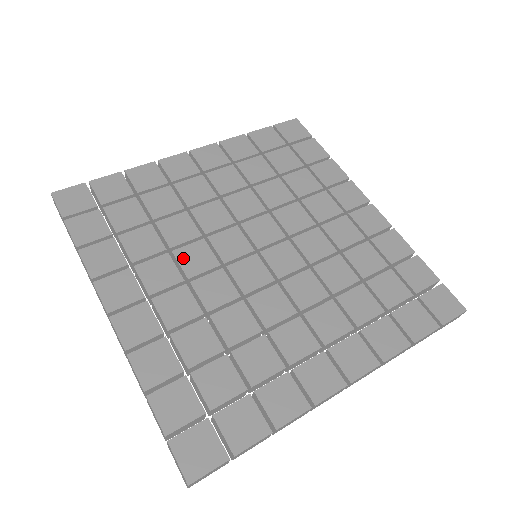
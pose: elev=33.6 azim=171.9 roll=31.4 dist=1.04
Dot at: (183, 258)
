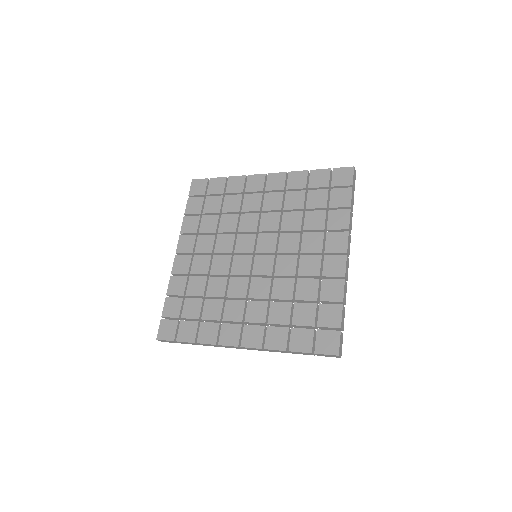
Dot at: (234, 294)
